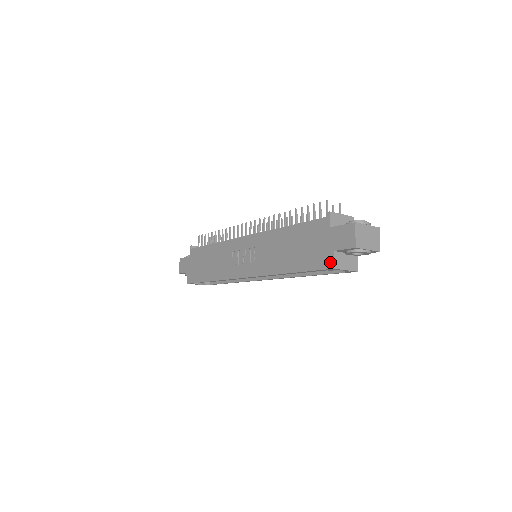
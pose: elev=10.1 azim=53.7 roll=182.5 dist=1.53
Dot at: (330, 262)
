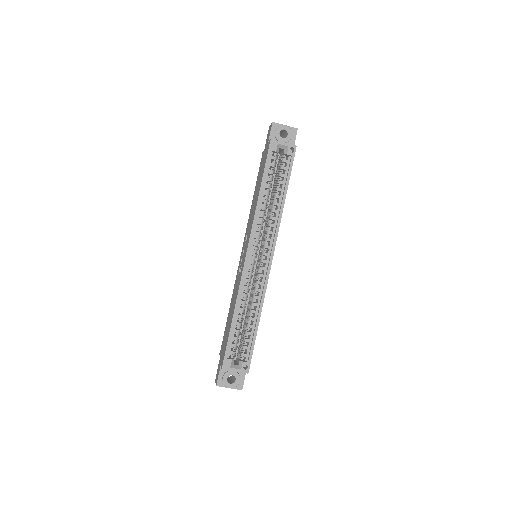
Dot at: (269, 143)
